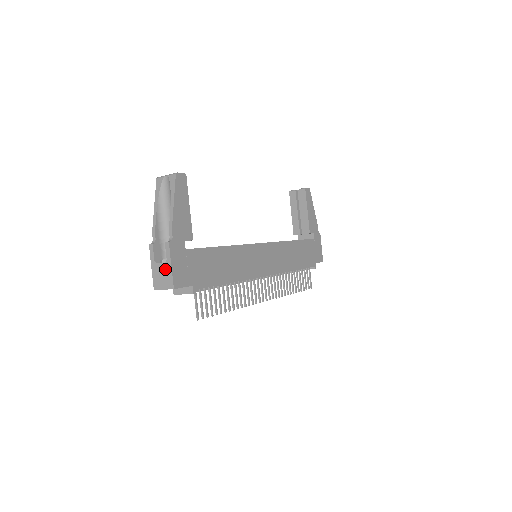
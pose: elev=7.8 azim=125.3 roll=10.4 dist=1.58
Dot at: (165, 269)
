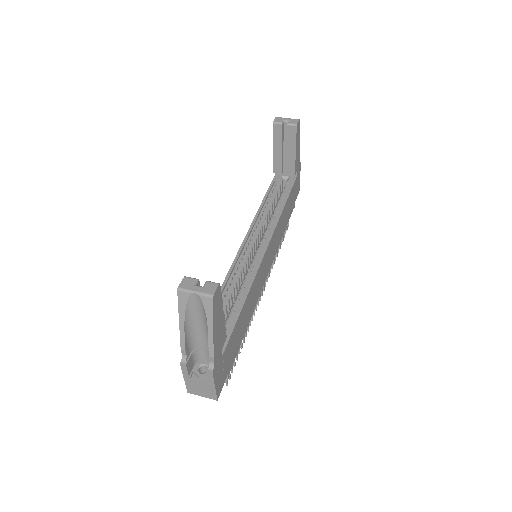
Dot at: (205, 386)
